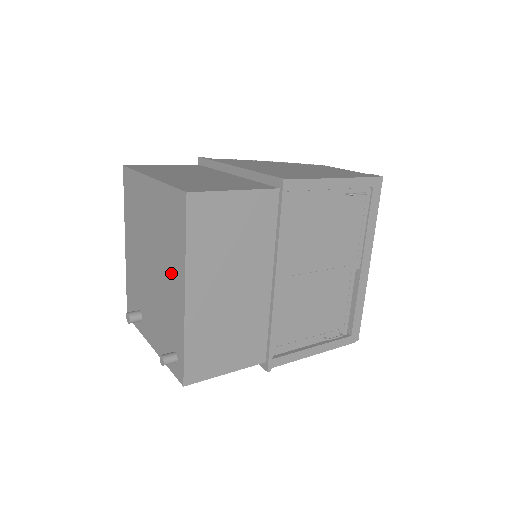
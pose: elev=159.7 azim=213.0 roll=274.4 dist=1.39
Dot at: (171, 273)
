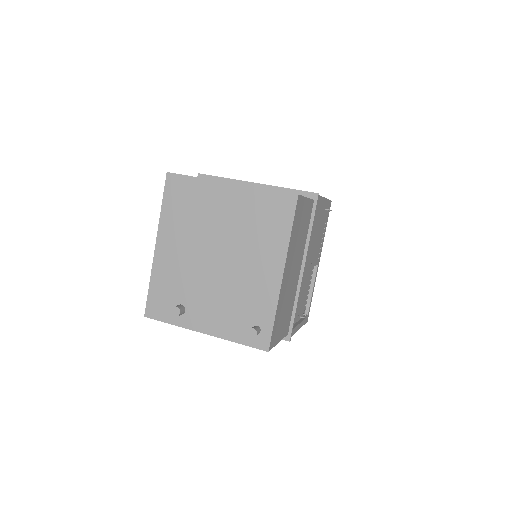
Dot at: (260, 259)
